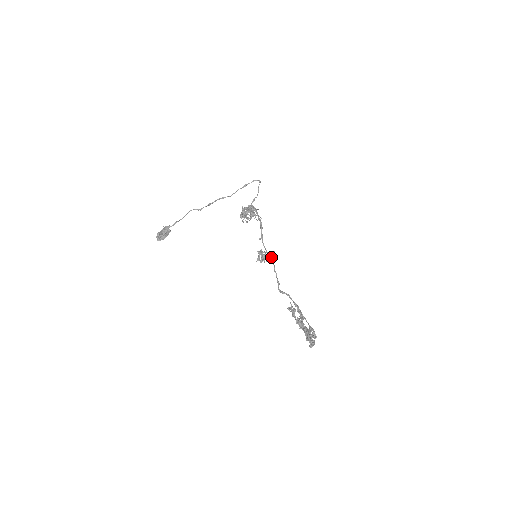
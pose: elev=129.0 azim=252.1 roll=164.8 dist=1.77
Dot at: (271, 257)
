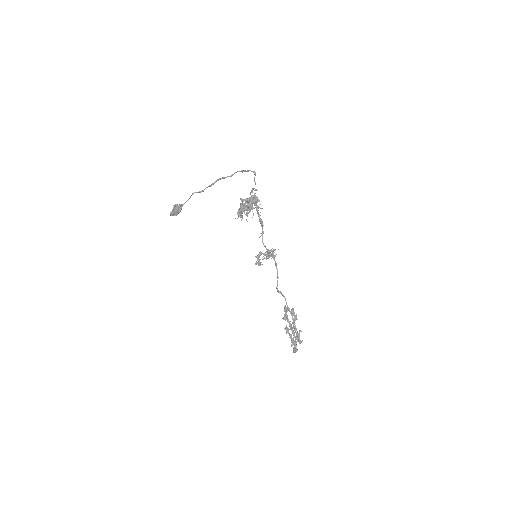
Dot at: occluded
